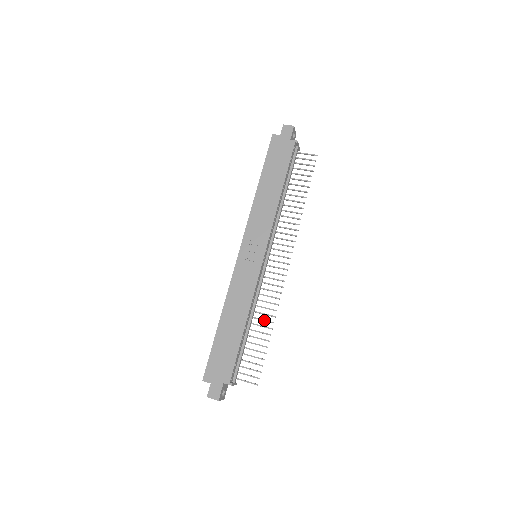
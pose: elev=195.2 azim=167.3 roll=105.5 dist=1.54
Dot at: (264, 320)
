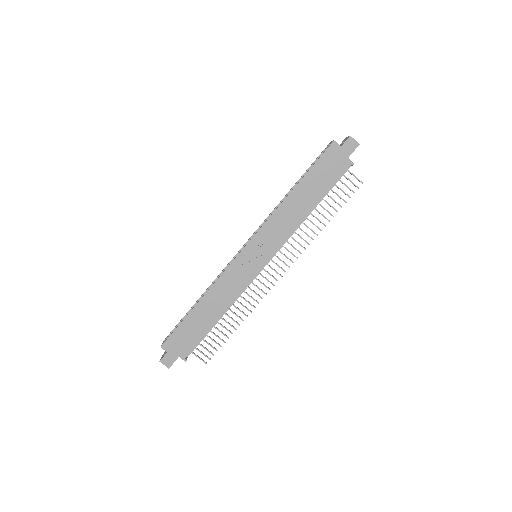
Dot at: (236, 315)
